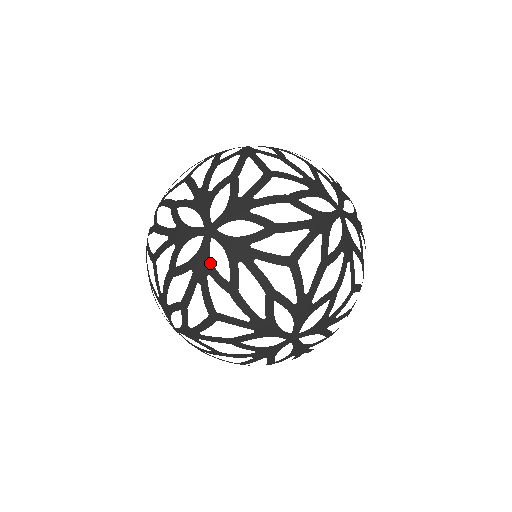
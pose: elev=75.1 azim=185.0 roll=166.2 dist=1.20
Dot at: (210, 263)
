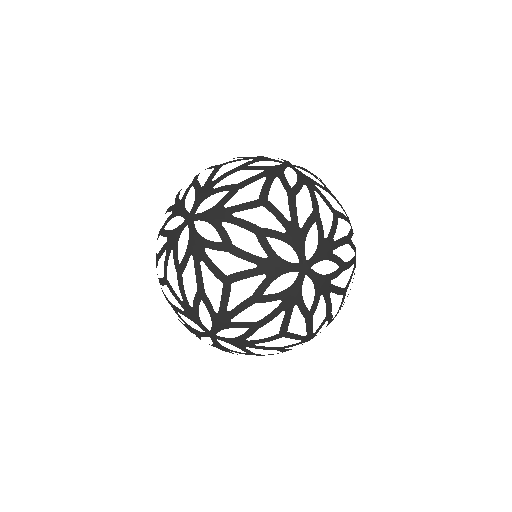
Dot at: (282, 173)
